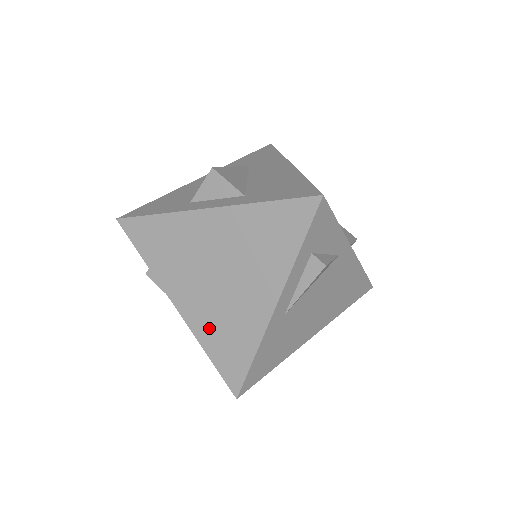
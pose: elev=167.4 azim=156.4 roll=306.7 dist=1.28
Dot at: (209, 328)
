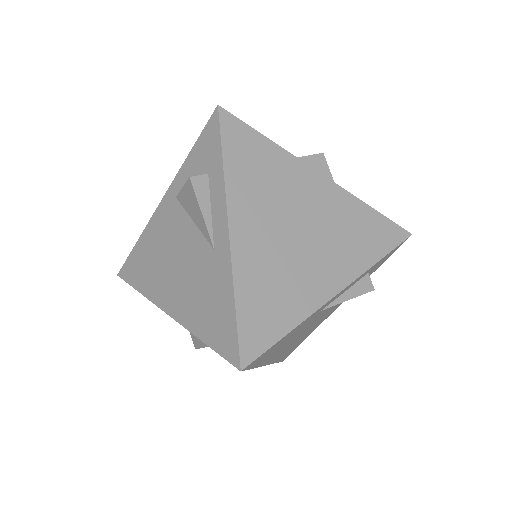
Dot at: (257, 274)
